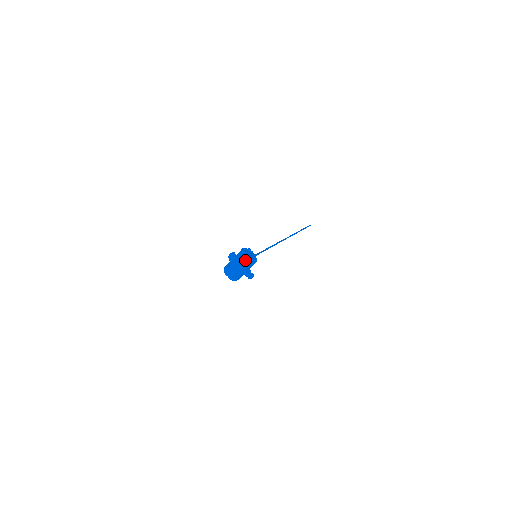
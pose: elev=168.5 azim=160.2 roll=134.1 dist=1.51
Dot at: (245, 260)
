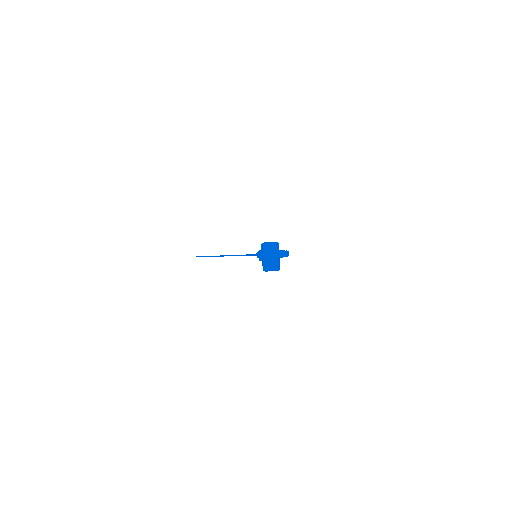
Dot at: (275, 246)
